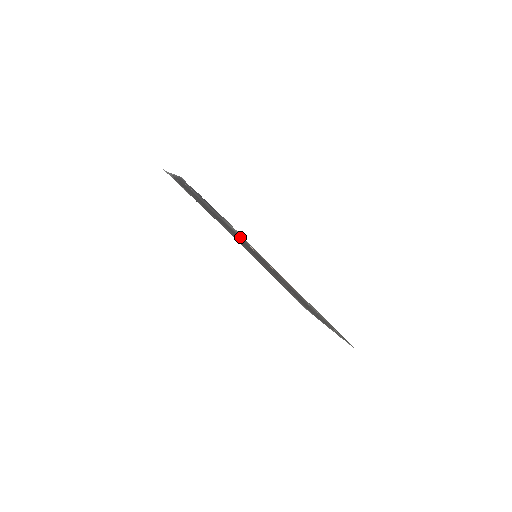
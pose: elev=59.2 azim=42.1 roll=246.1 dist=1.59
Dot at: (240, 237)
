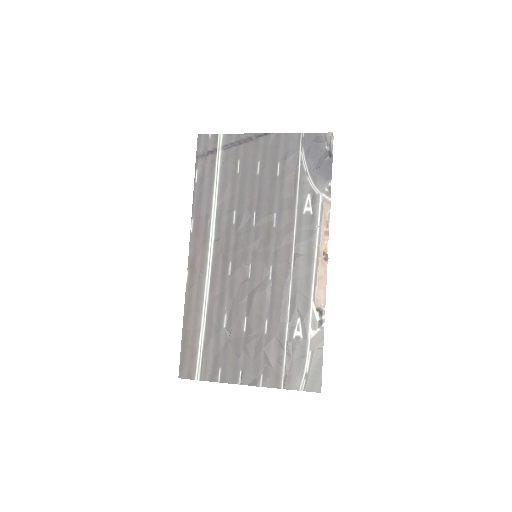
Dot at: (292, 217)
